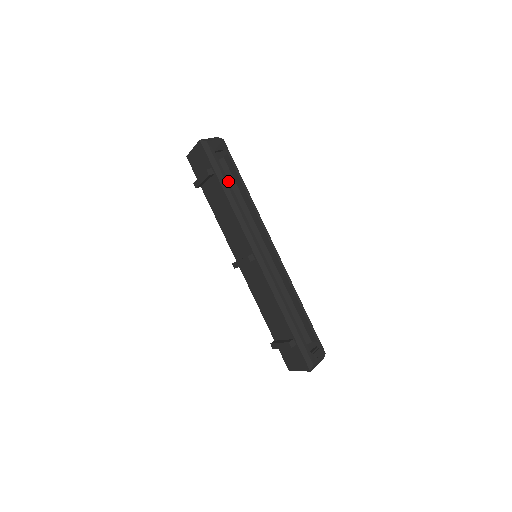
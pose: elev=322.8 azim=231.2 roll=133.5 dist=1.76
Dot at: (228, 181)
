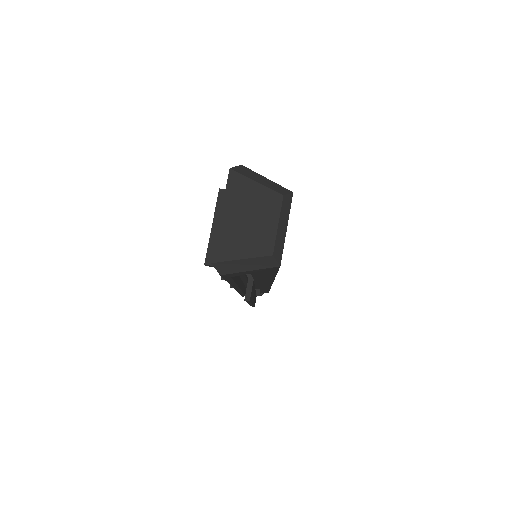
Dot at: (234, 282)
